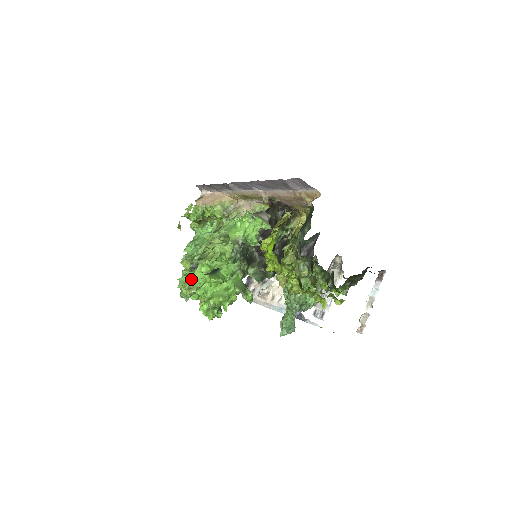
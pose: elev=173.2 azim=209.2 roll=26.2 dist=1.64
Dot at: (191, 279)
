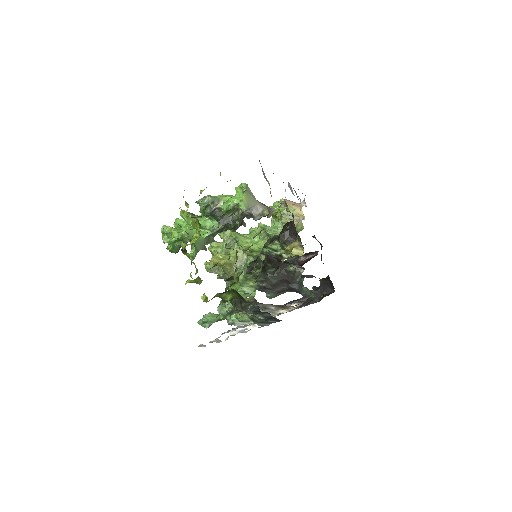
Dot at: (221, 242)
